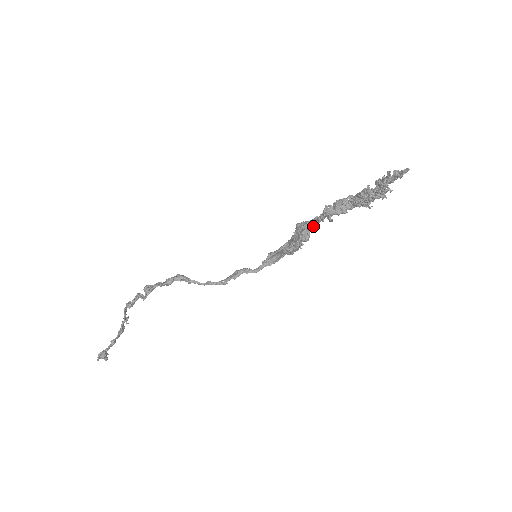
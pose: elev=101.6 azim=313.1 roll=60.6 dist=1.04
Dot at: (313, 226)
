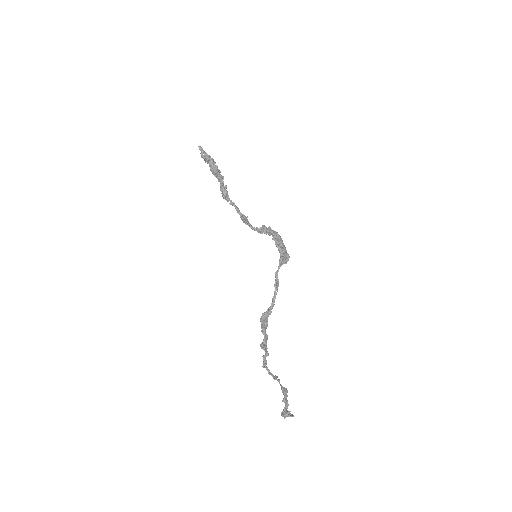
Dot at: (236, 209)
